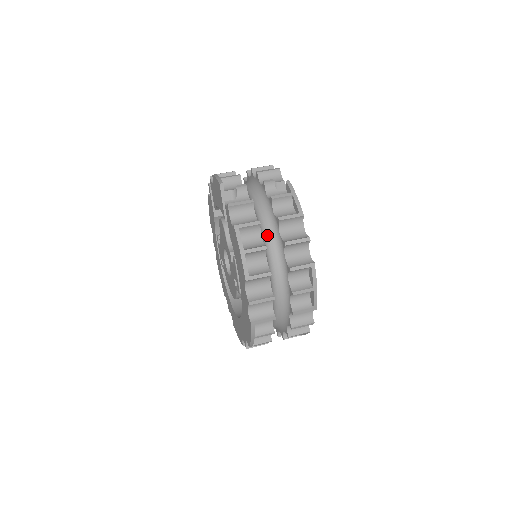
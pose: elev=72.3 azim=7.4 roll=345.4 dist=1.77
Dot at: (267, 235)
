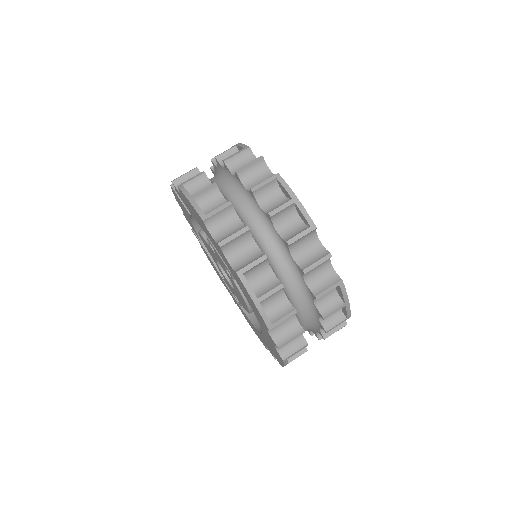
Dot at: (222, 186)
